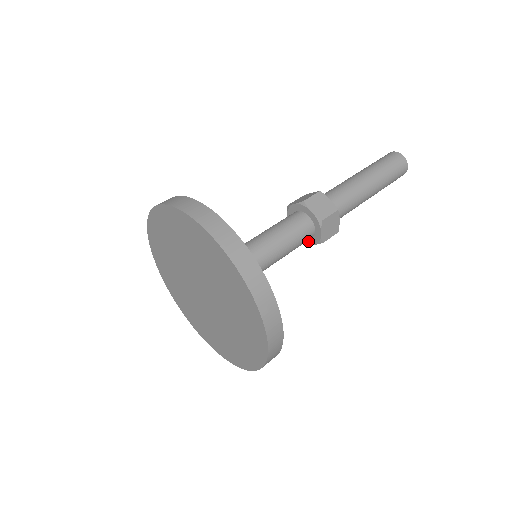
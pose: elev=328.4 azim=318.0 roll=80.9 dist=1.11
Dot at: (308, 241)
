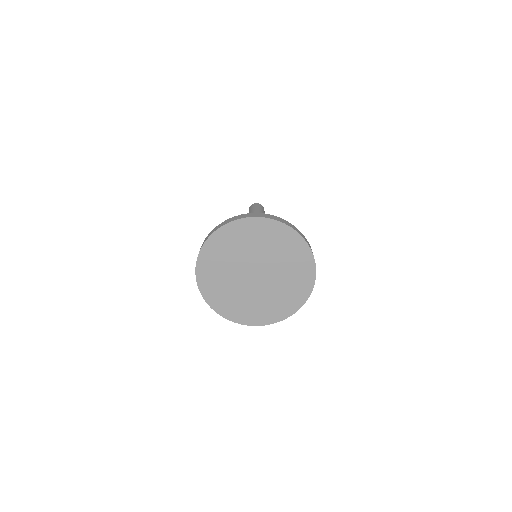
Dot at: occluded
